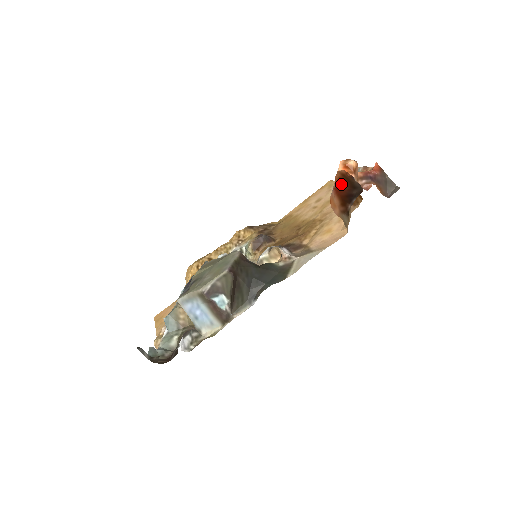
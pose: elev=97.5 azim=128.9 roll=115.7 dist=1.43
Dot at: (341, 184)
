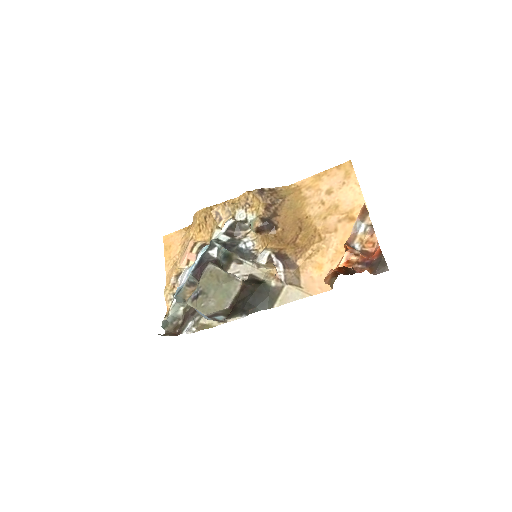
Dot at: (338, 270)
